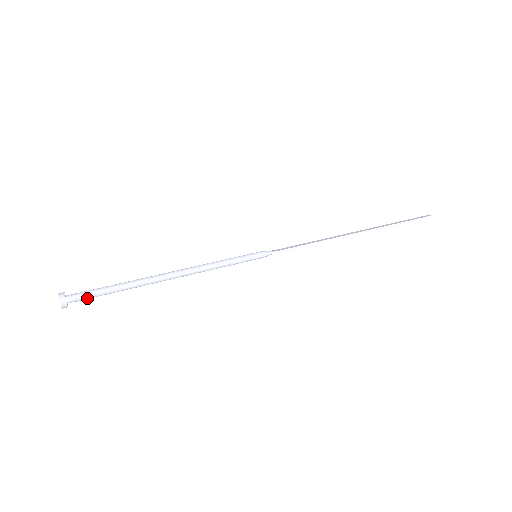
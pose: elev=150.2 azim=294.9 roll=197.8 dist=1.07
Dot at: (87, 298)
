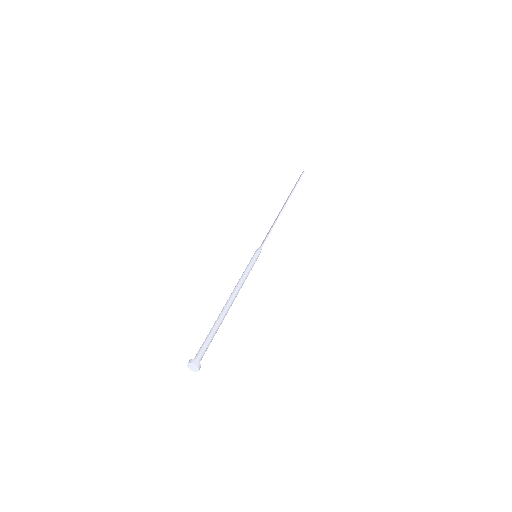
Dot at: occluded
